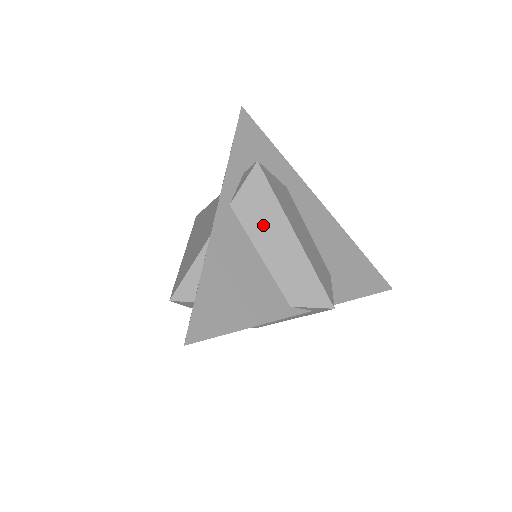
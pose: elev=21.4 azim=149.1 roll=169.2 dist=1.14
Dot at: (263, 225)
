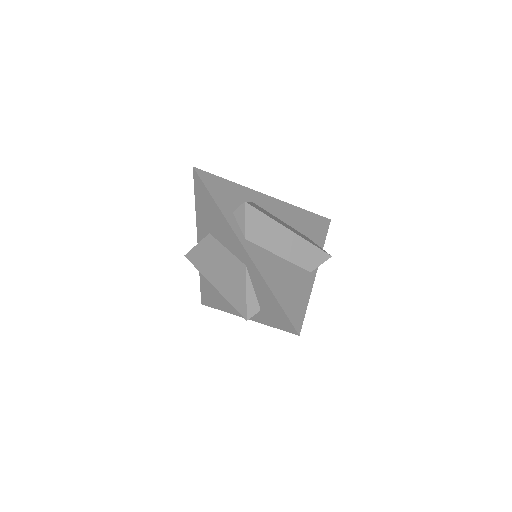
Dot at: (271, 238)
